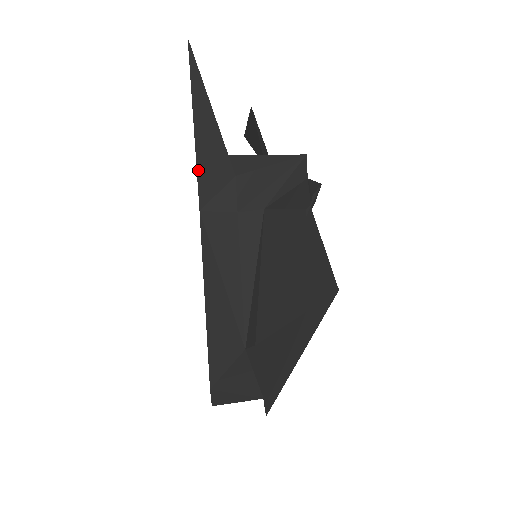
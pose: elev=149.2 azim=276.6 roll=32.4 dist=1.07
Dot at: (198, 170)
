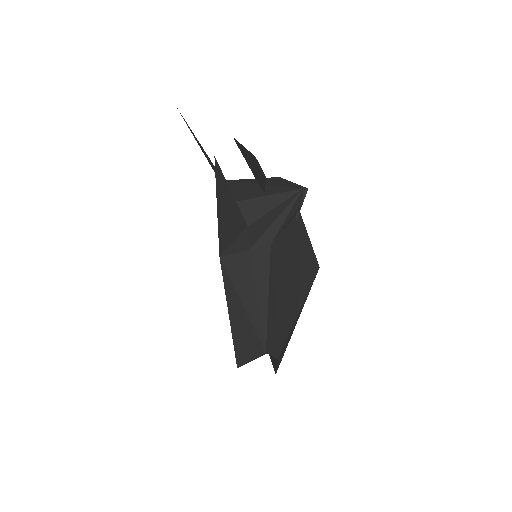
Dot at: (219, 234)
